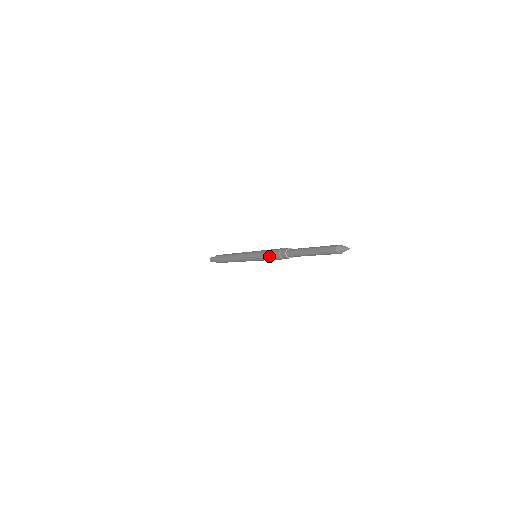
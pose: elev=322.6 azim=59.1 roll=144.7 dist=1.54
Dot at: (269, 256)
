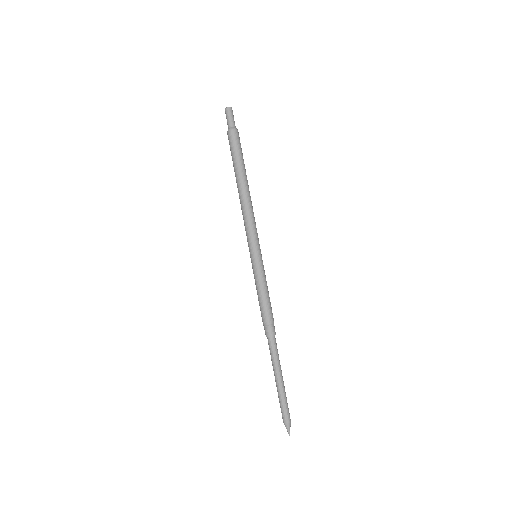
Dot at: occluded
